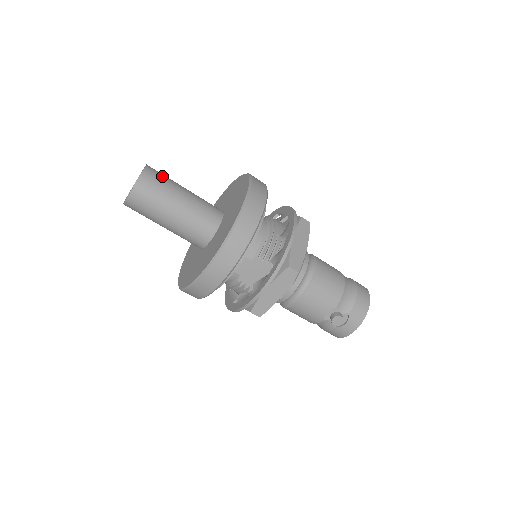
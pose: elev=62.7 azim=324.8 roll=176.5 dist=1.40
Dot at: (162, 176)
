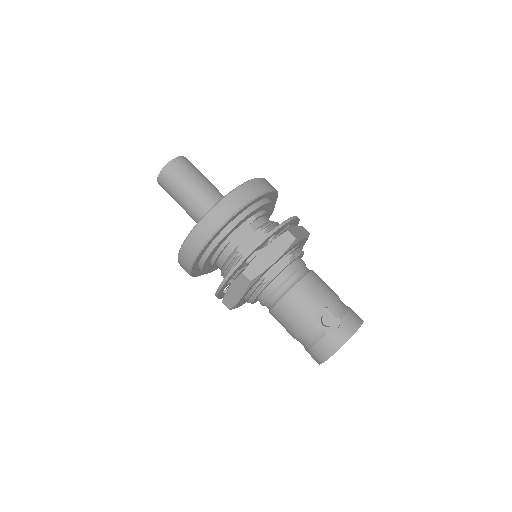
Dot at: (196, 168)
